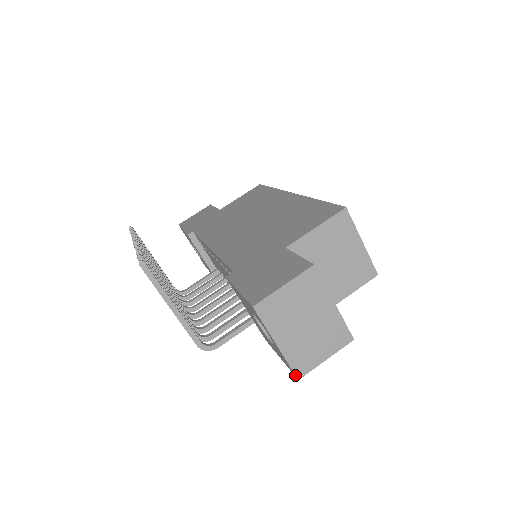
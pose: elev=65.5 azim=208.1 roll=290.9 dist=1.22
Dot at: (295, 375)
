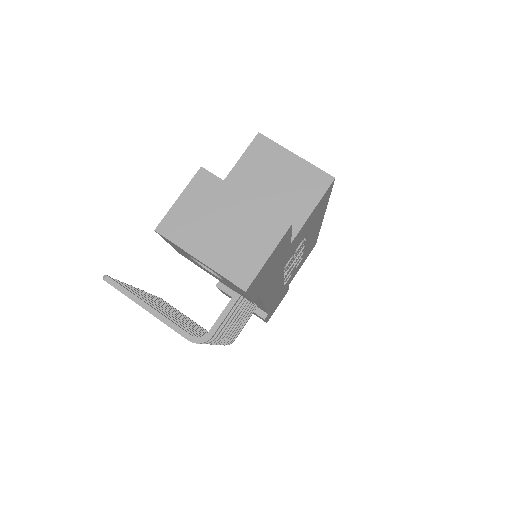
Dot at: (238, 287)
